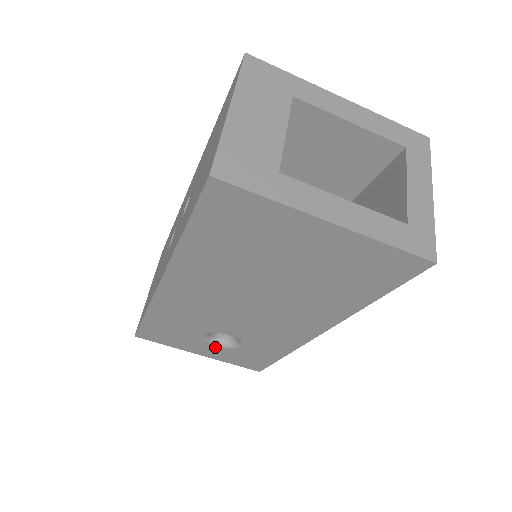
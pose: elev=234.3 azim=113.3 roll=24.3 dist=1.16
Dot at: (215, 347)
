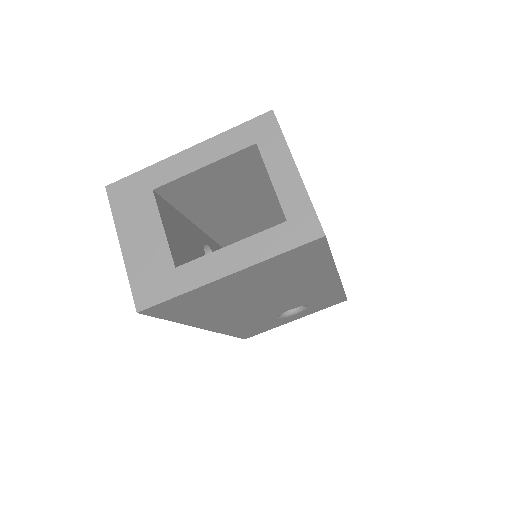
Dot at: (296, 315)
